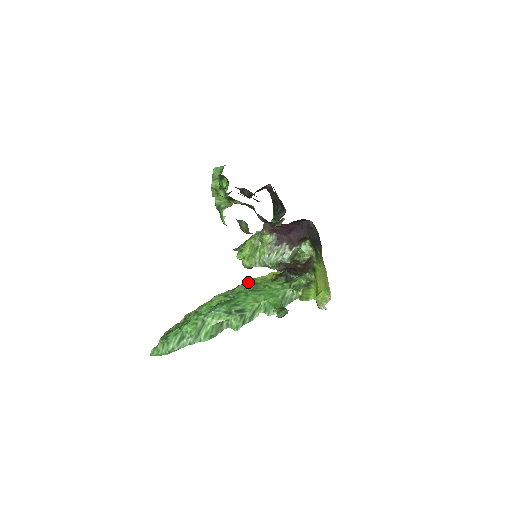
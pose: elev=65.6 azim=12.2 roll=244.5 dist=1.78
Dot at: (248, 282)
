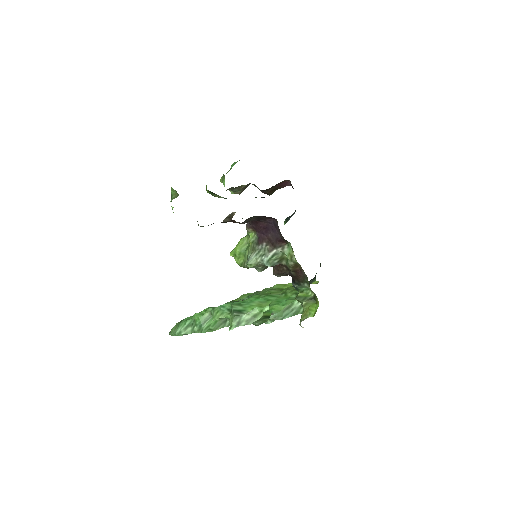
Dot at: (274, 286)
